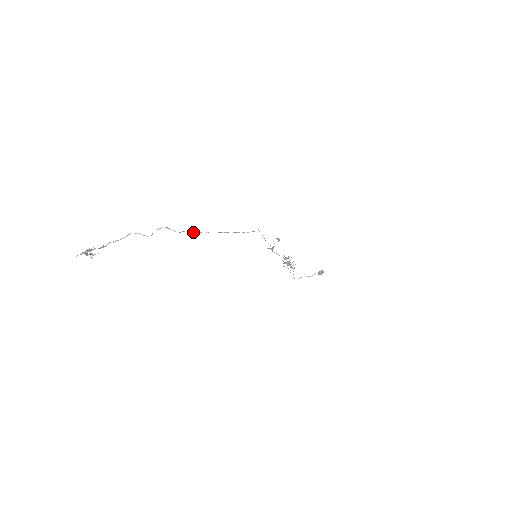
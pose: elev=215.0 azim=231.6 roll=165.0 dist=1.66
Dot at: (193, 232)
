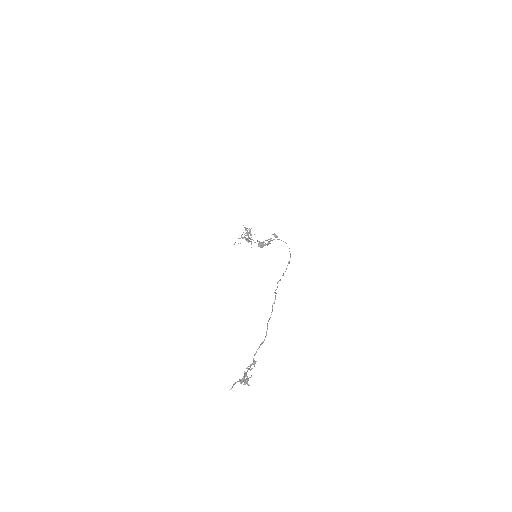
Dot at: (277, 282)
